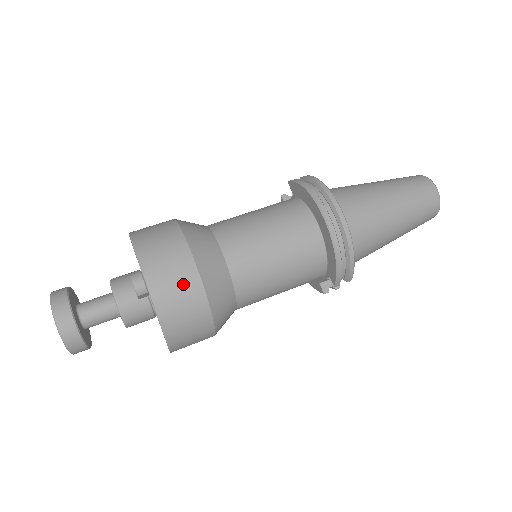
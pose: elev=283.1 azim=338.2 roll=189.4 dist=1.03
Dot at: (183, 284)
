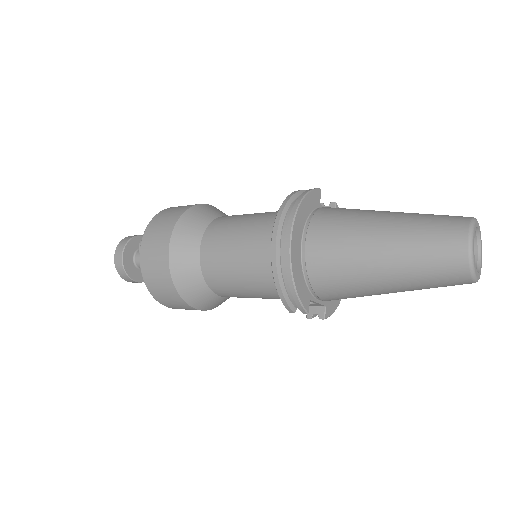
Dot at: (158, 257)
